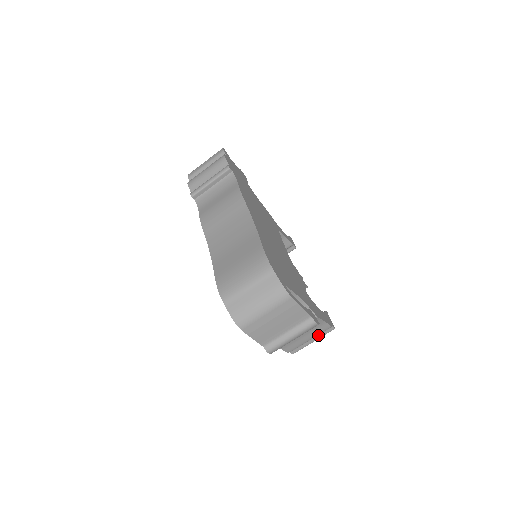
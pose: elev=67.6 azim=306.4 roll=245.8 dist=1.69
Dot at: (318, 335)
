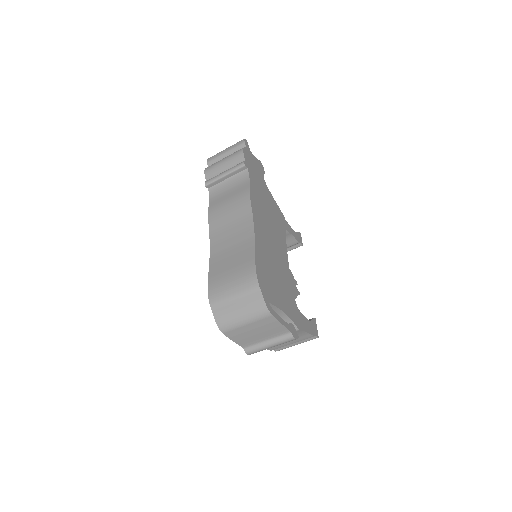
Dot at: occluded
